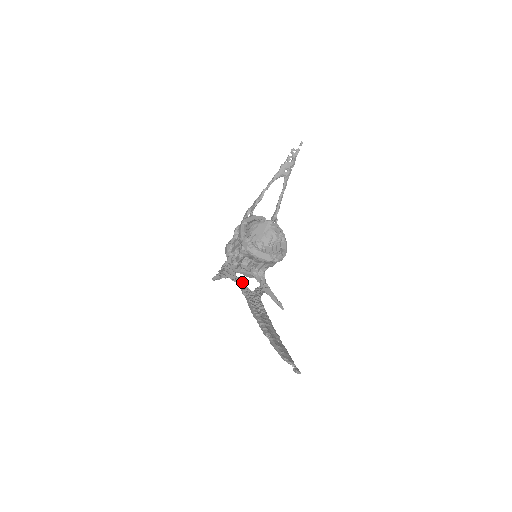
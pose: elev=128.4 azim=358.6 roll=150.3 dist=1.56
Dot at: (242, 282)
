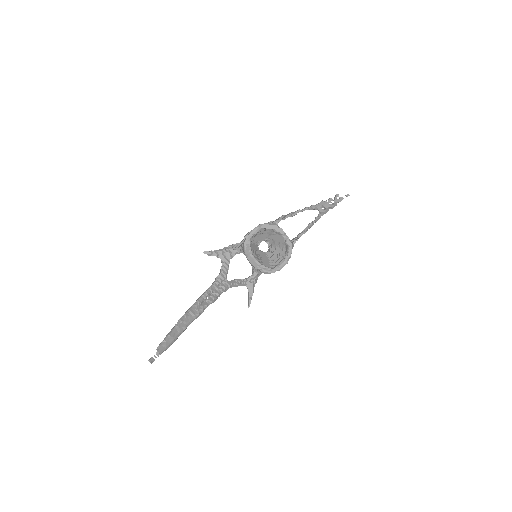
Dot at: (227, 268)
